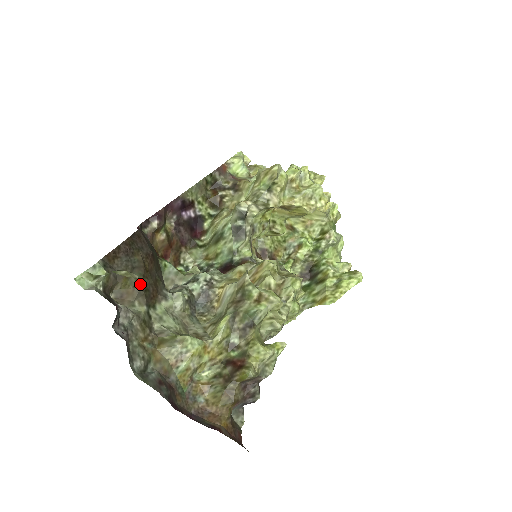
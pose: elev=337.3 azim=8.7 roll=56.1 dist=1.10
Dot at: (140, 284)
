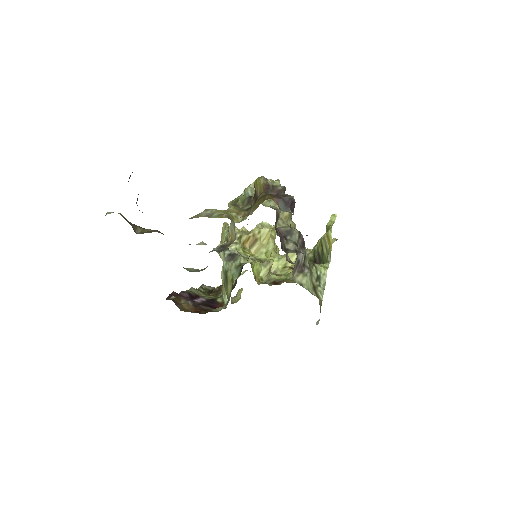
Dot at: occluded
